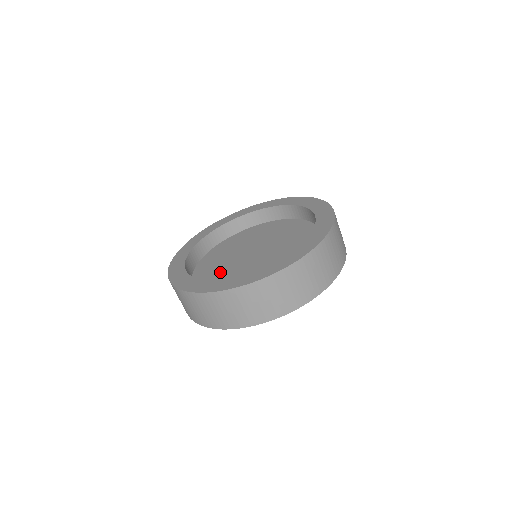
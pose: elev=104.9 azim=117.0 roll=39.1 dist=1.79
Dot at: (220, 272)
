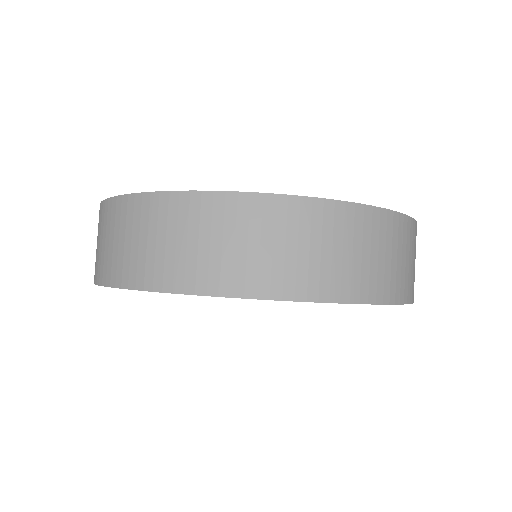
Dot at: occluded
